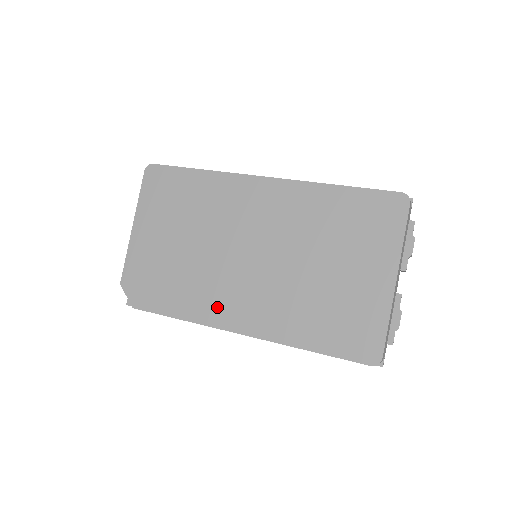
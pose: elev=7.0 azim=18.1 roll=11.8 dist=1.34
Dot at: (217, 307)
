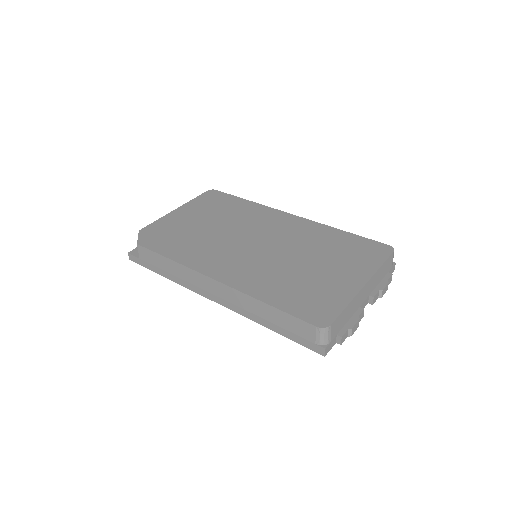
Dot at: (207, 261)
